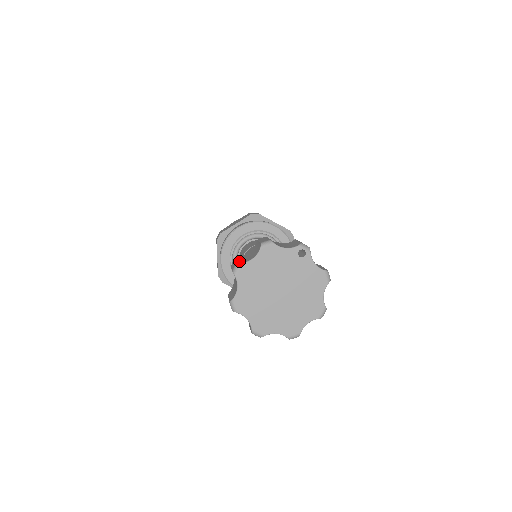
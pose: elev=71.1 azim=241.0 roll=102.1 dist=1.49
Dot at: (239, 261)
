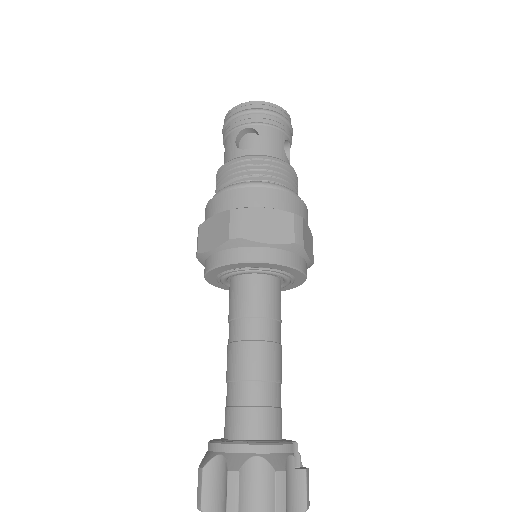
Dot at: (241, 505)
